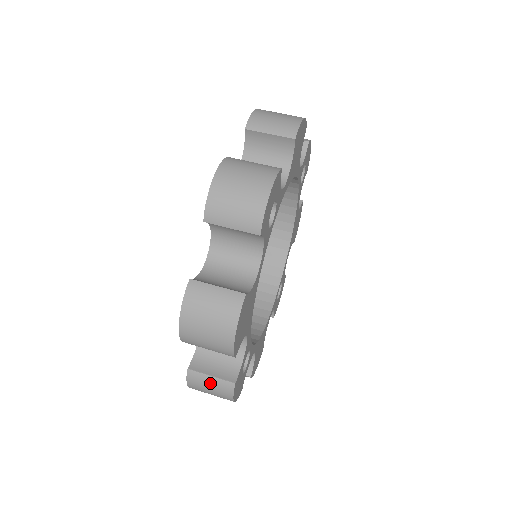
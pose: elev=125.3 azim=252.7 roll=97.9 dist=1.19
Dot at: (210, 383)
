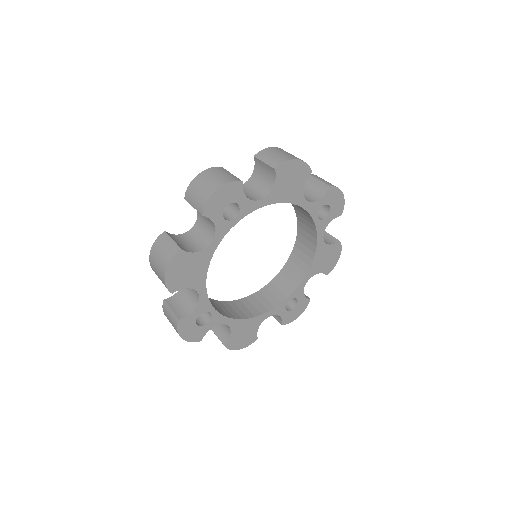
Dot at: (170, 315)
